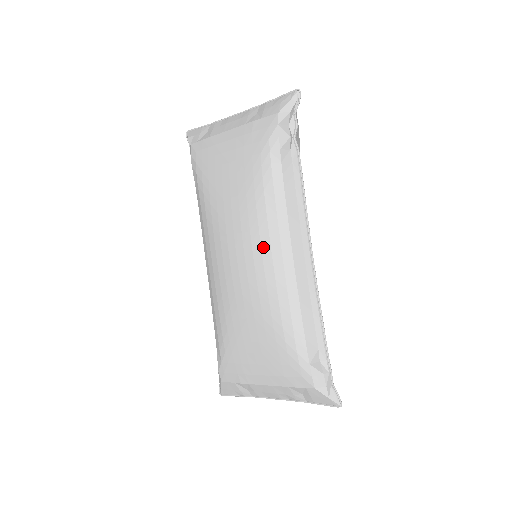
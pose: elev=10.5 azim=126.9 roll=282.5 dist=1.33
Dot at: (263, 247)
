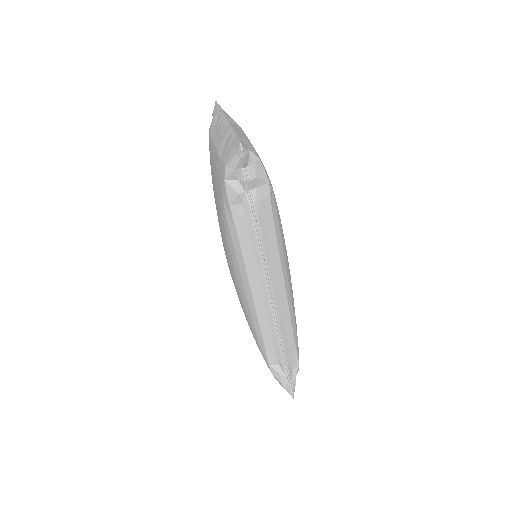
Dot at: (234, 273)
